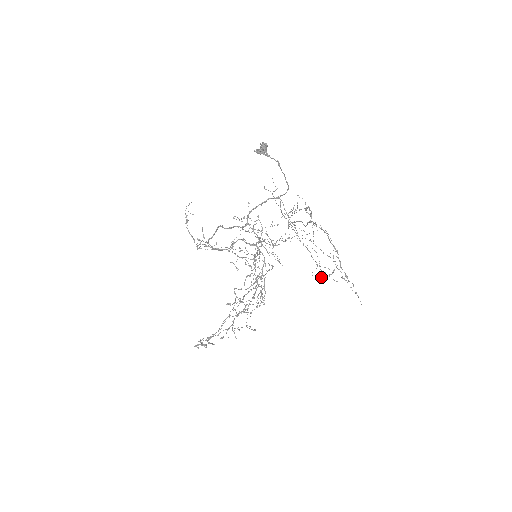
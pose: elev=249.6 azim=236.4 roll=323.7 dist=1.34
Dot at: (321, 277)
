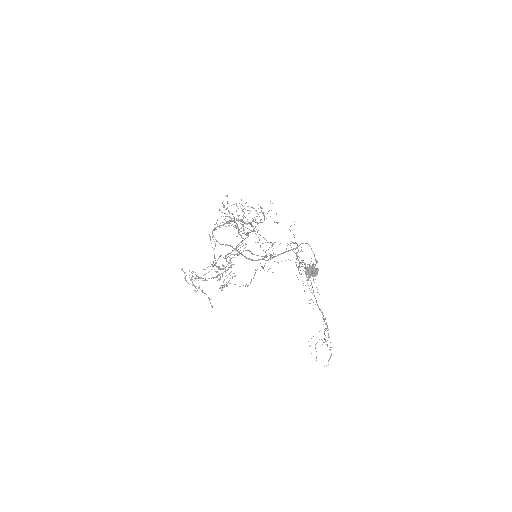
Dot at: occluded
